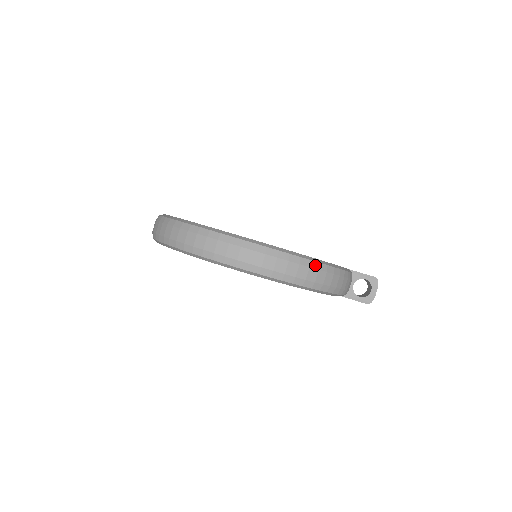
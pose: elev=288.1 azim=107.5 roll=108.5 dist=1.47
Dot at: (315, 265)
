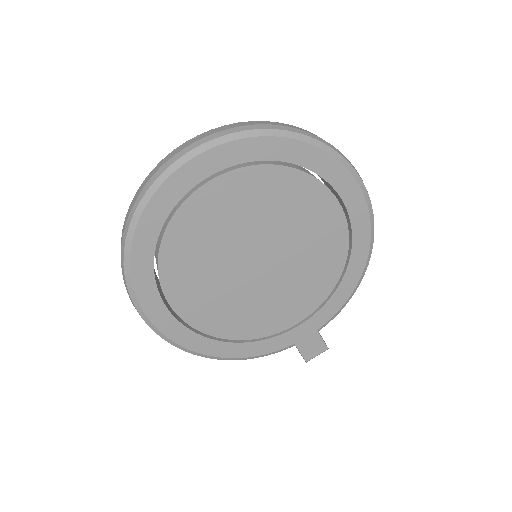
Dot at: (208, 357)
